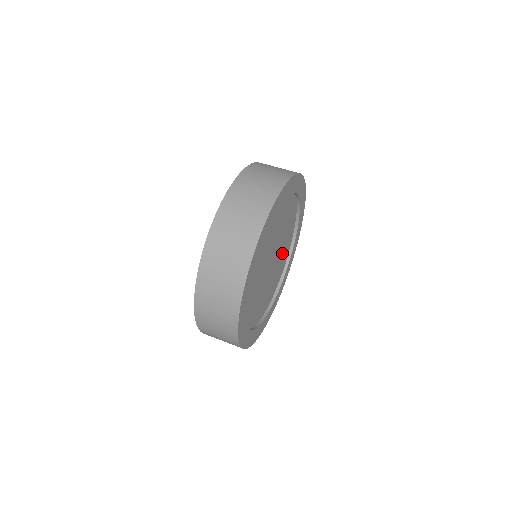
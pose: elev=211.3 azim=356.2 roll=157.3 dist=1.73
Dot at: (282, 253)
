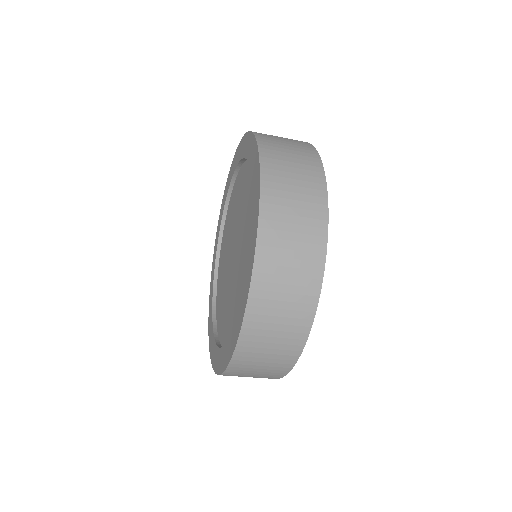
Dot at: occluded
